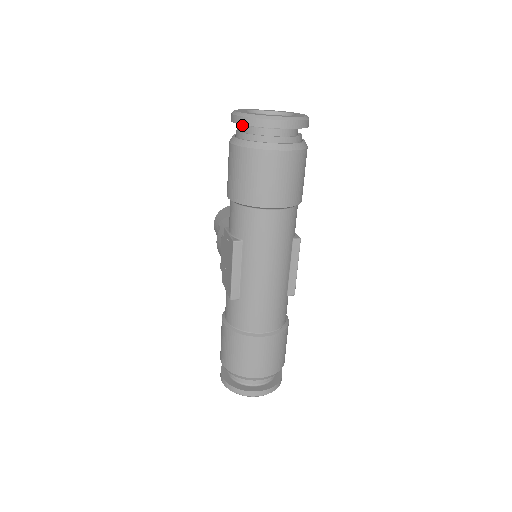
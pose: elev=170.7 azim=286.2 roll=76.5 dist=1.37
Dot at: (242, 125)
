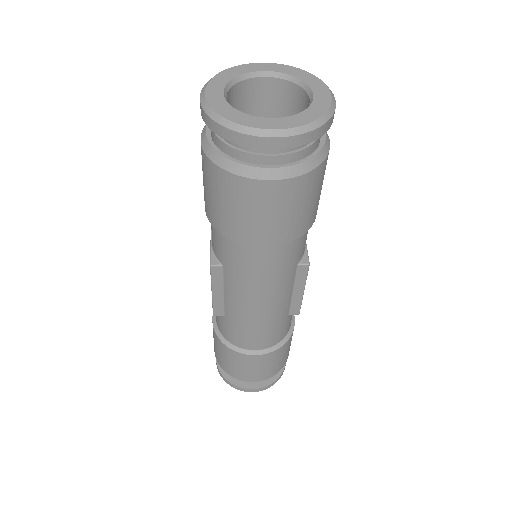
Dot at: occluded
